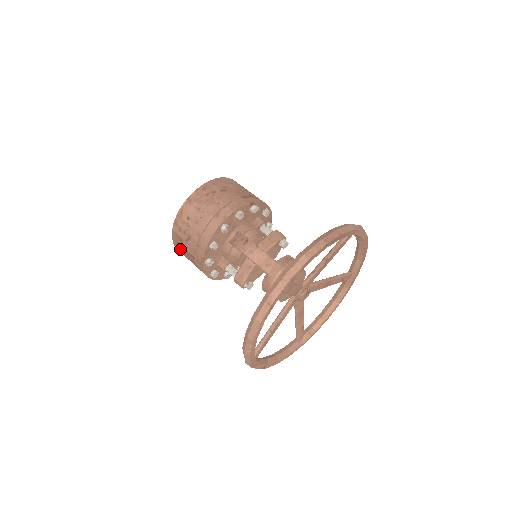
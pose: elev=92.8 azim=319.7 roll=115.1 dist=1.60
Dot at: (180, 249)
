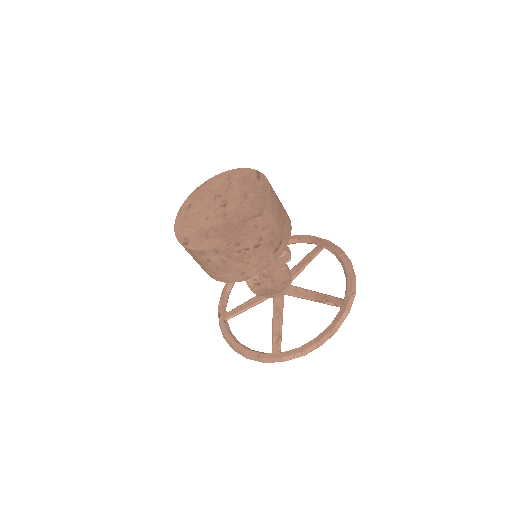
Dot at: occluded
